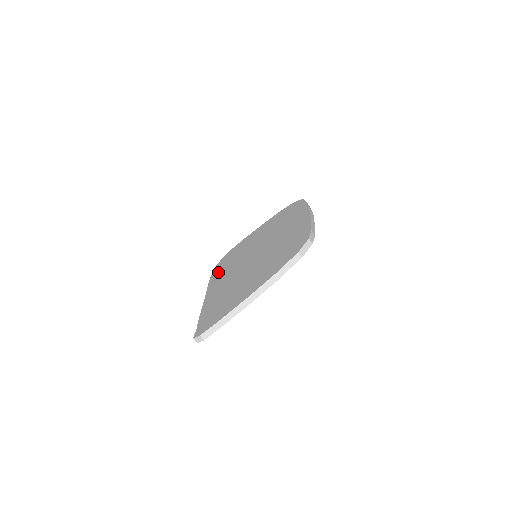
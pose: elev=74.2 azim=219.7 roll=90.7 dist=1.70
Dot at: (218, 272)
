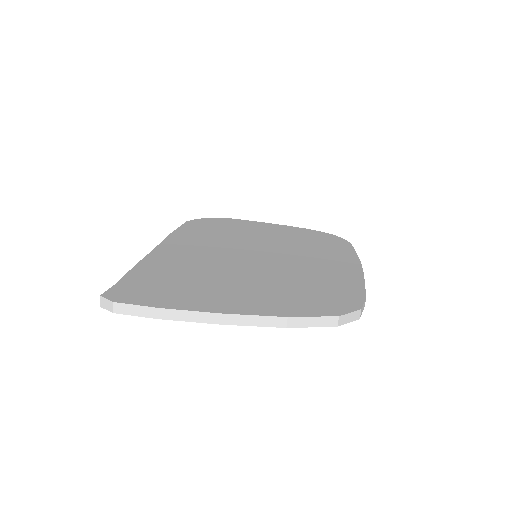
Dot at: (193, 230)
